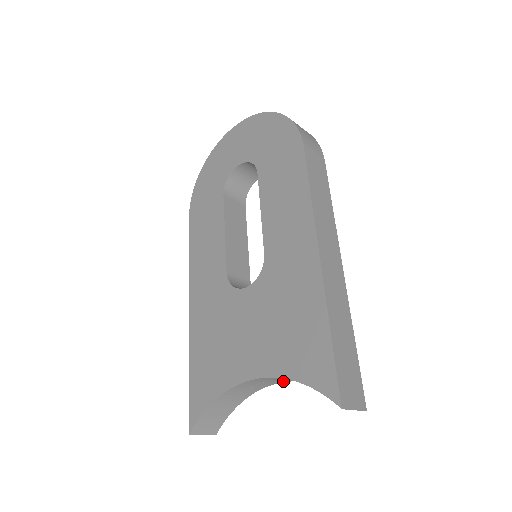
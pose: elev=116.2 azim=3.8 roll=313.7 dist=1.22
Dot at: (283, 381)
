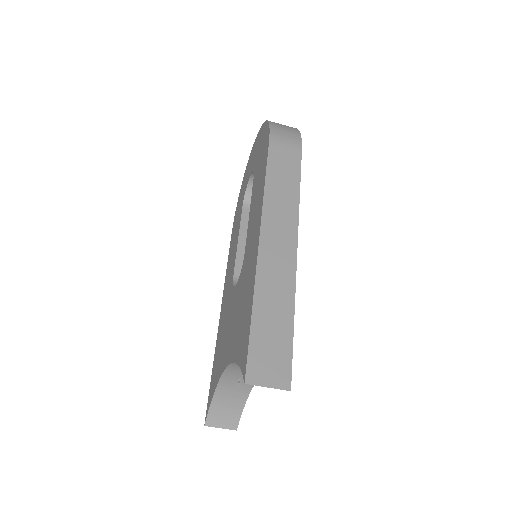
Dot at: occluded
